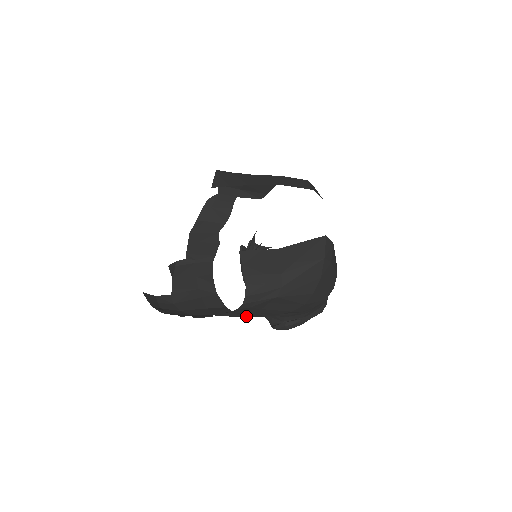
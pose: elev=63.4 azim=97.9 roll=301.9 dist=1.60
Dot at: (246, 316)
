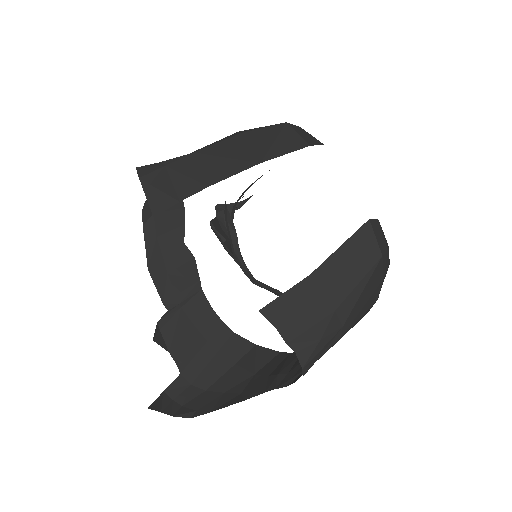
Dot at: occluded
